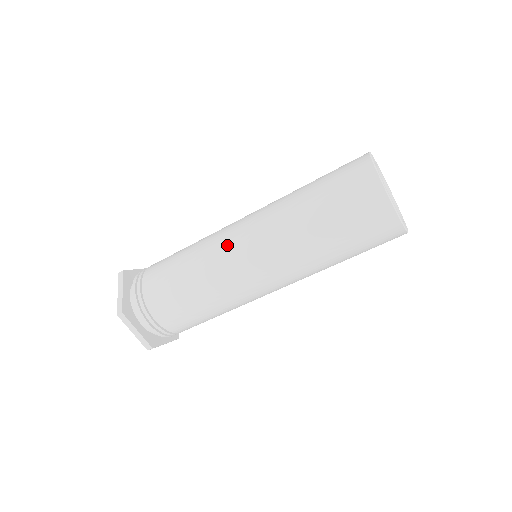
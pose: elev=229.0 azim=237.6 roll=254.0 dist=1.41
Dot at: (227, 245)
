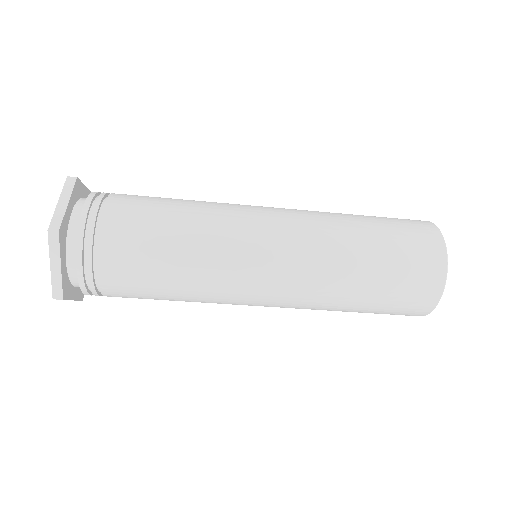
Dot at: (252, 227)
